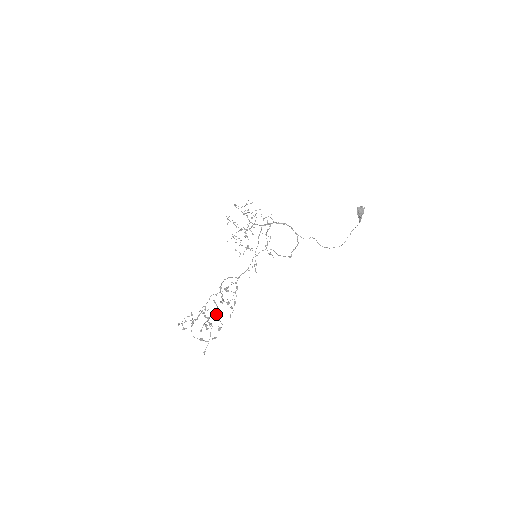
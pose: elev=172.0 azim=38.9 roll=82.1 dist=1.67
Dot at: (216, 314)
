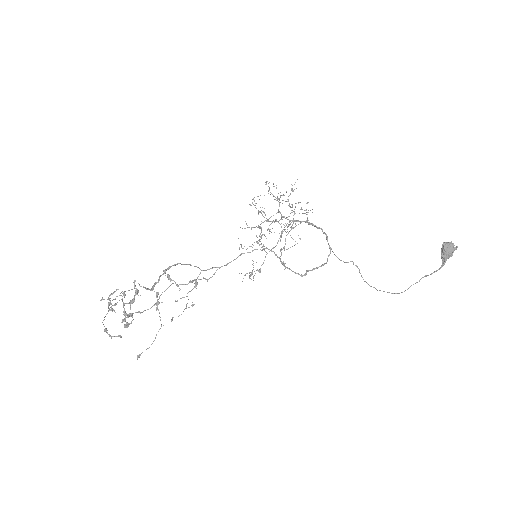
Dot at: (131, 302)
